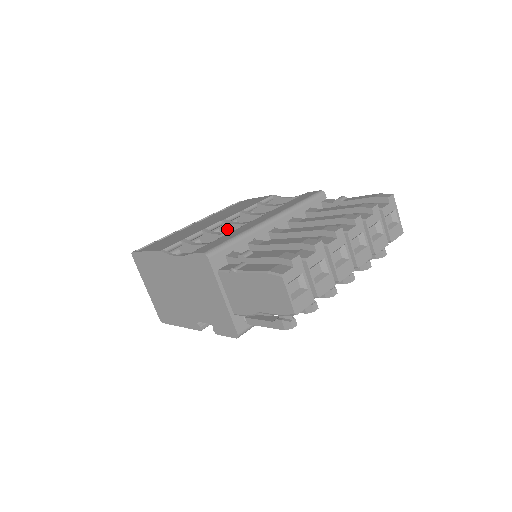
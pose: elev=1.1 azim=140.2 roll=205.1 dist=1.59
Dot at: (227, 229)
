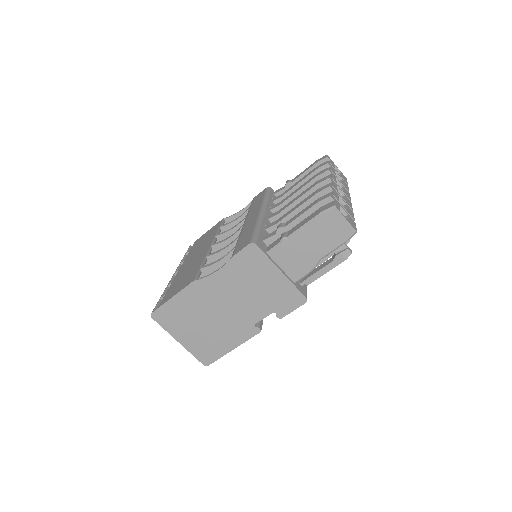
Dot at: occluded
